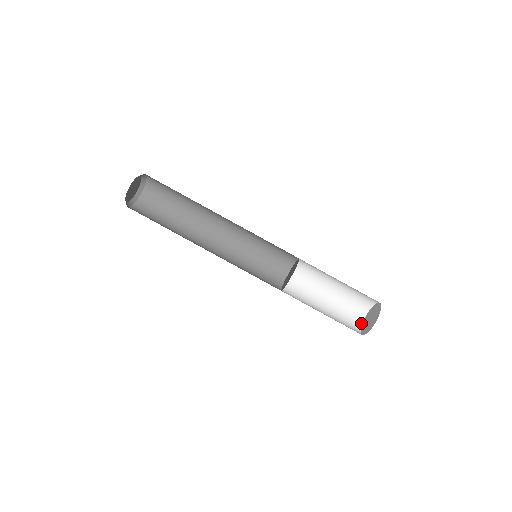
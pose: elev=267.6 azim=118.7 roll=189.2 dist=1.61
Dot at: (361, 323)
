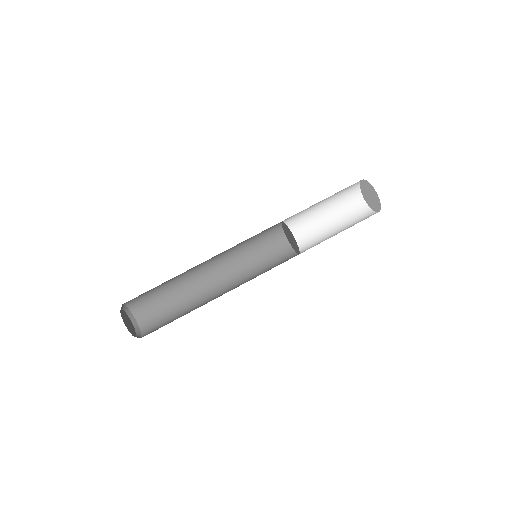
Dot at: (369, 209)
